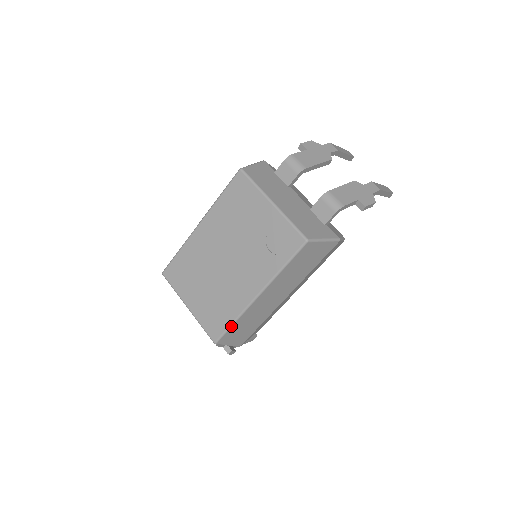
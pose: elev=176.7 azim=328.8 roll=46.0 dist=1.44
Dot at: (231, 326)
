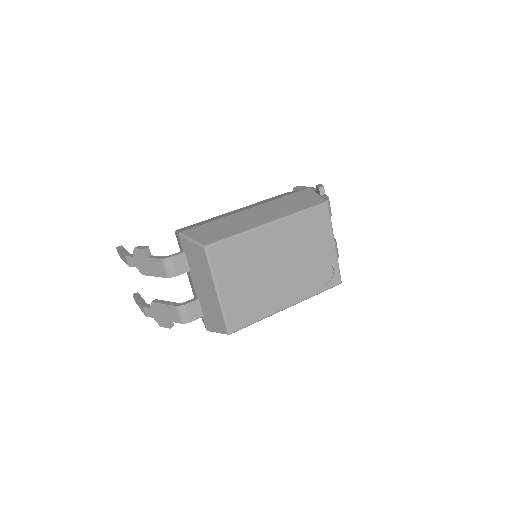
Dot at: occluded
